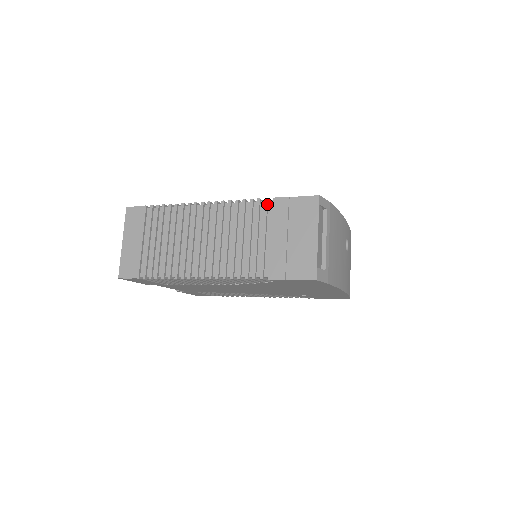
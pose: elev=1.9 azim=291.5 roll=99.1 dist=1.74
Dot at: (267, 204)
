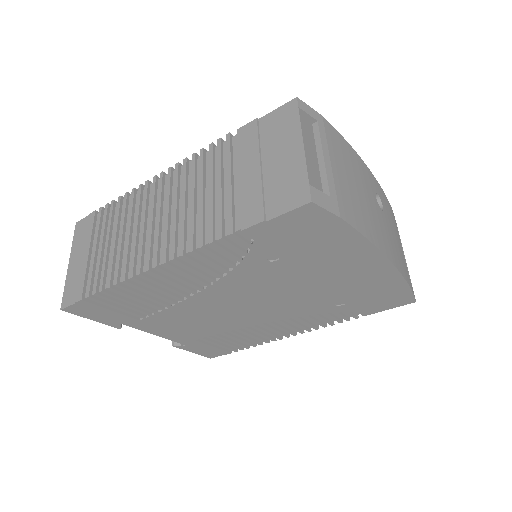
Dot at: (230, 140)
